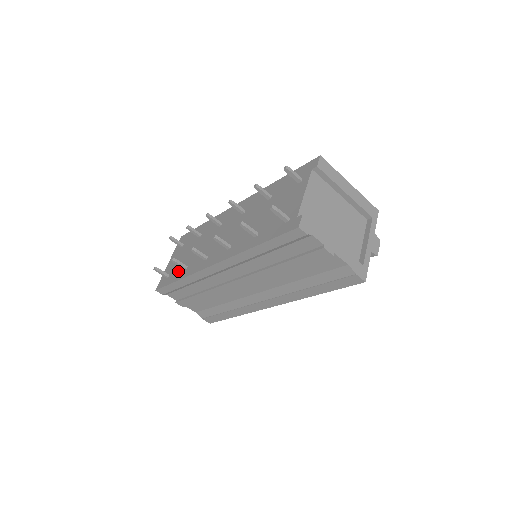
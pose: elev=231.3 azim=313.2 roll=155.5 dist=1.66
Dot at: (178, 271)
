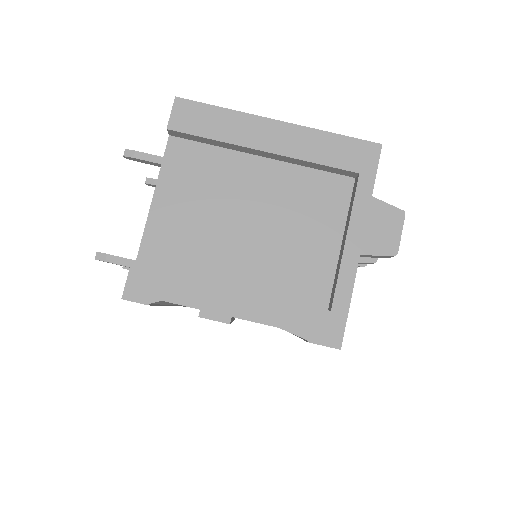
Dot at: occluded
